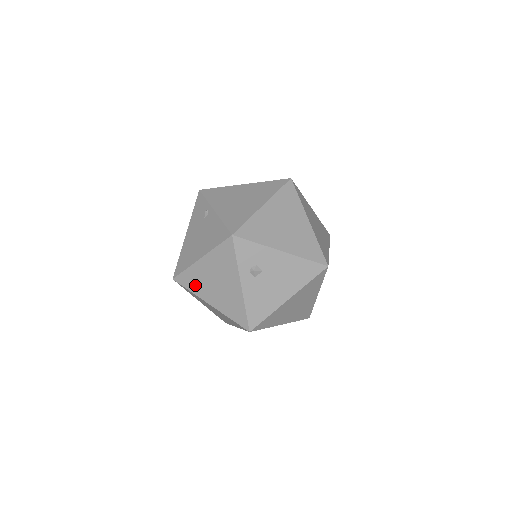
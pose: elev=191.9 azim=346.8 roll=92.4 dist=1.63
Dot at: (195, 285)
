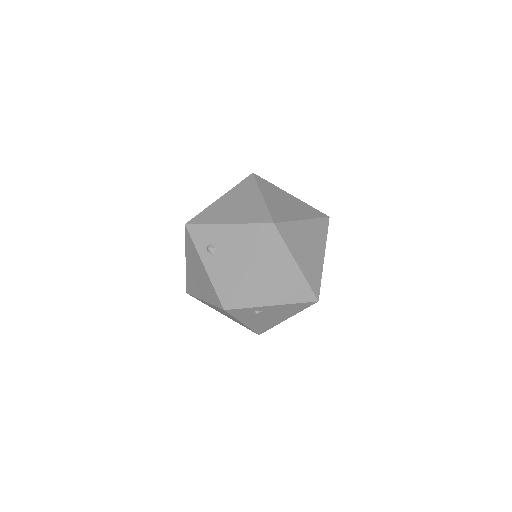
Dot at: (193, 288)
